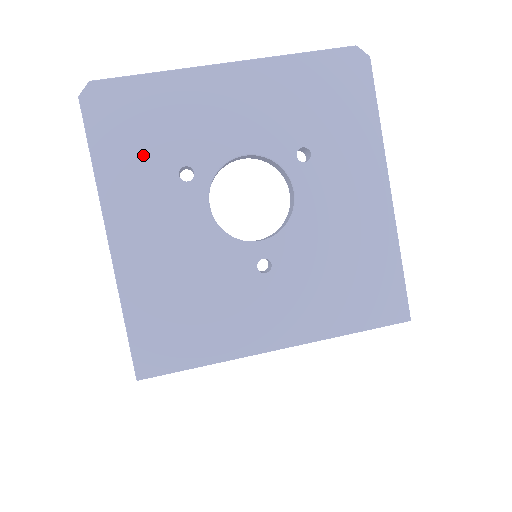
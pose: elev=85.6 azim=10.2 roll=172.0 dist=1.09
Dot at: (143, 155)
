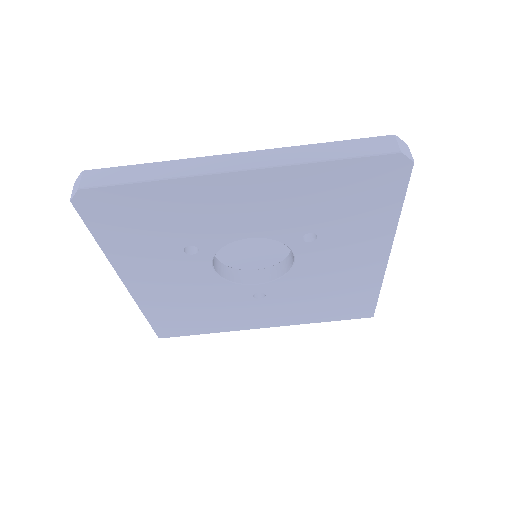
Dot at: (147, 240)
